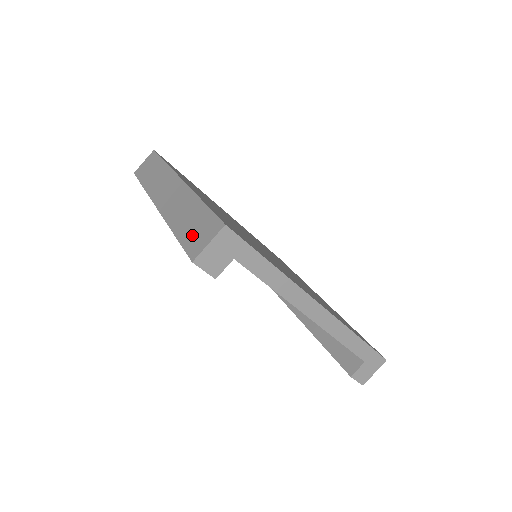
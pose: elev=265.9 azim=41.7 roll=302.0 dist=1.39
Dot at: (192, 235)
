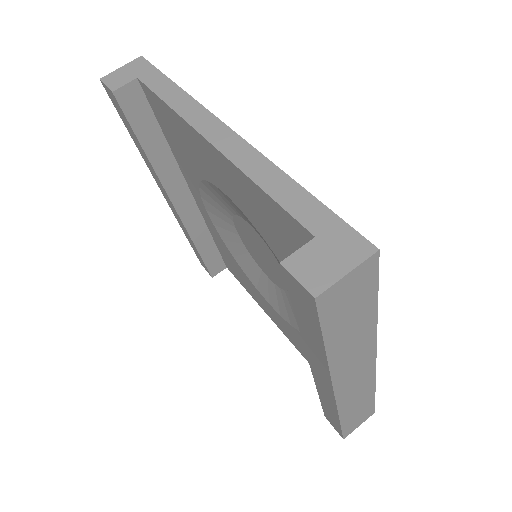
Dot at: occluded
